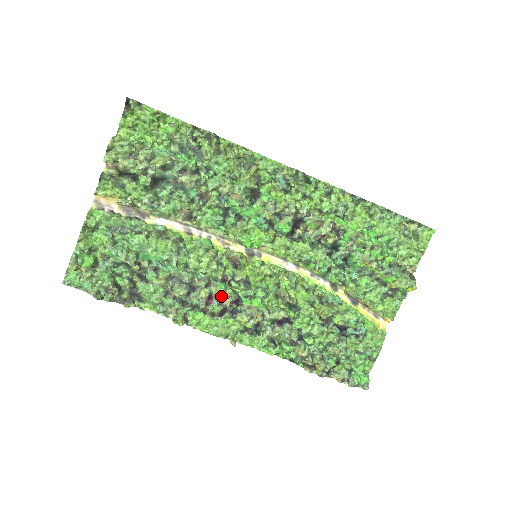
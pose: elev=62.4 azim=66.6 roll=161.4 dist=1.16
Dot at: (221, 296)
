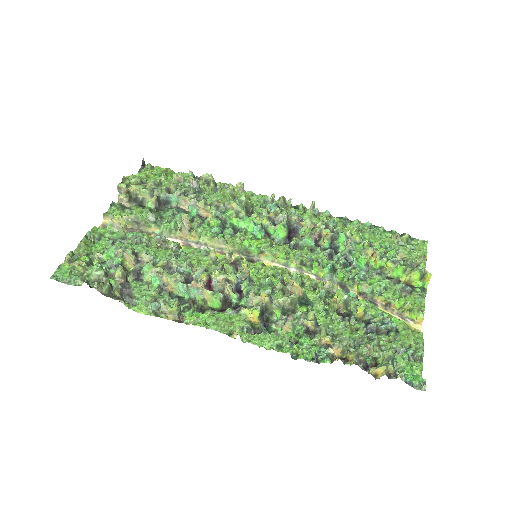
Dot at: (222, 279)
